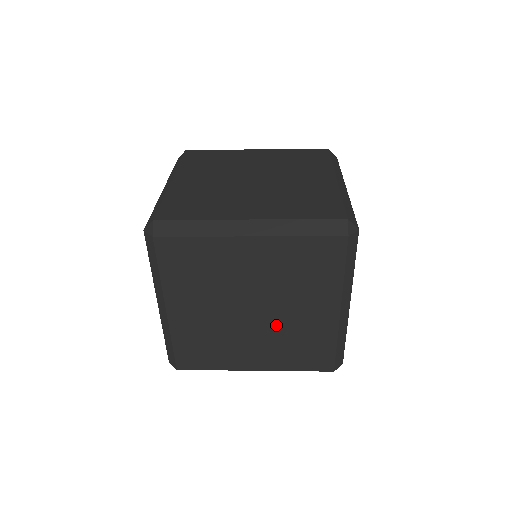
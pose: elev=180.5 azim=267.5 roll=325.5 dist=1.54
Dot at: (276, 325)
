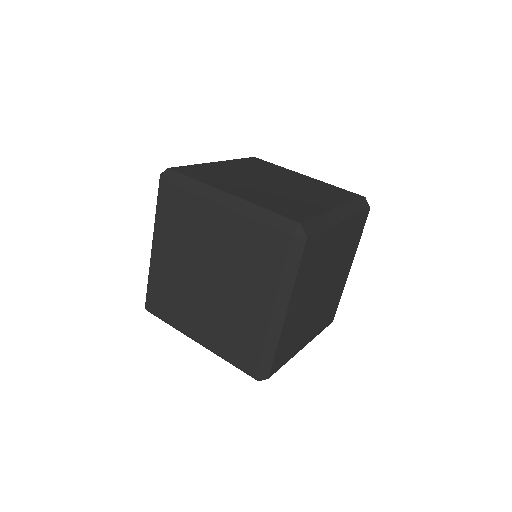
Dot at: (221, 301)
